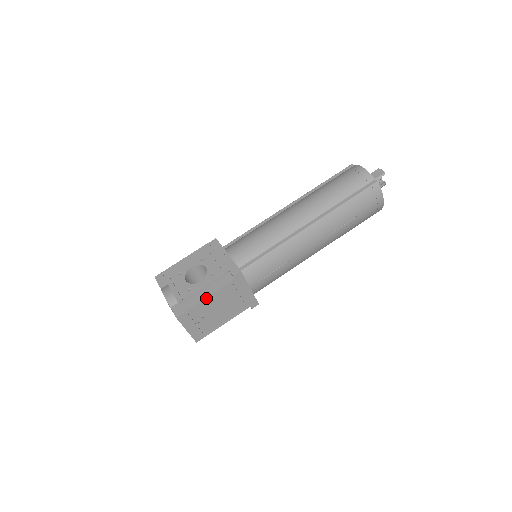
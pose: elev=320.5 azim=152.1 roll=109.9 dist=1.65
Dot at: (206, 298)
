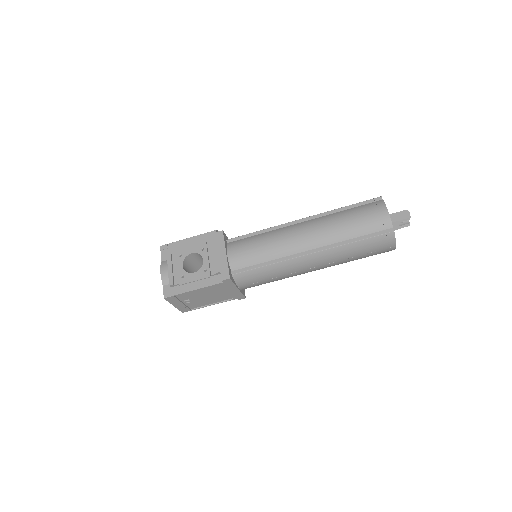
Dot at: (194, 290)
